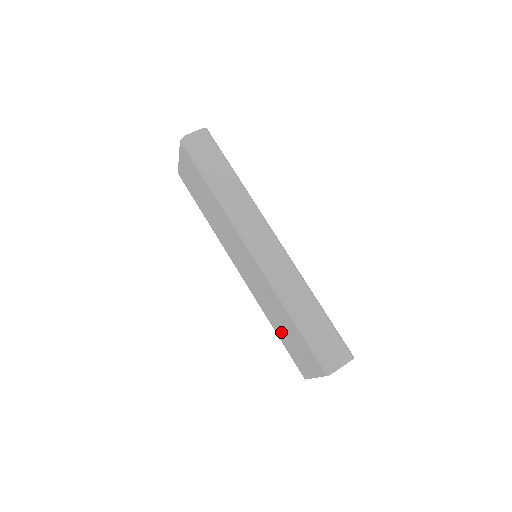
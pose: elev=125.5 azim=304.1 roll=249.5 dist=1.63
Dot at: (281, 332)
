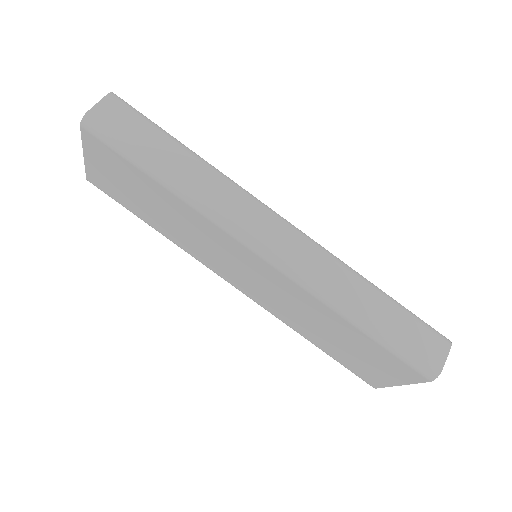
Dot at: (327, 344)
